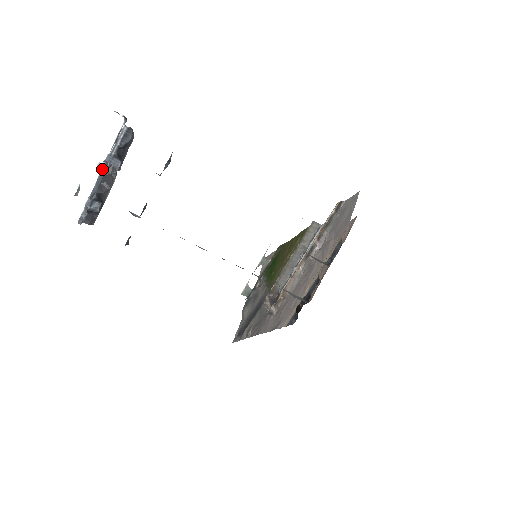
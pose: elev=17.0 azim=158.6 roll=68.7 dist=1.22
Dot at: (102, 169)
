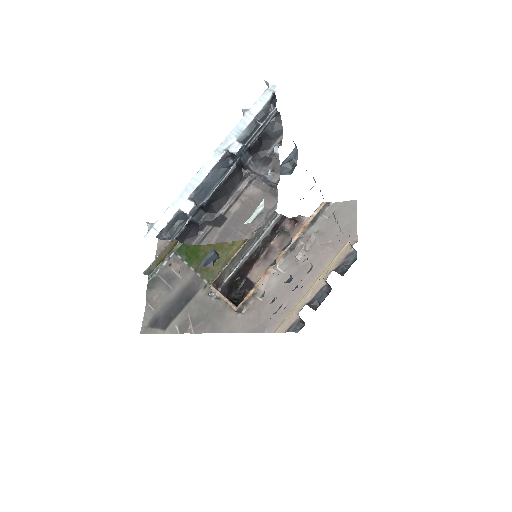
Dot at: (218, 161)
